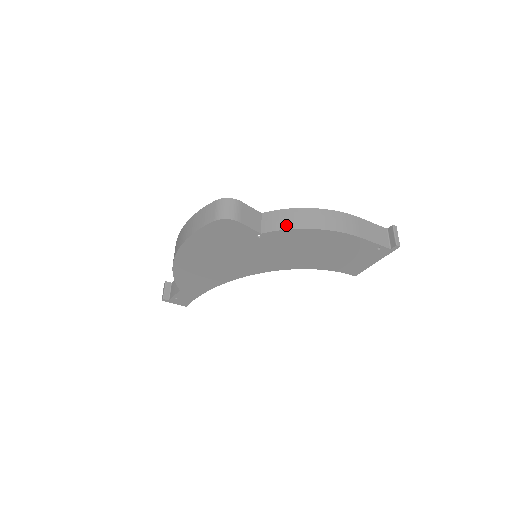
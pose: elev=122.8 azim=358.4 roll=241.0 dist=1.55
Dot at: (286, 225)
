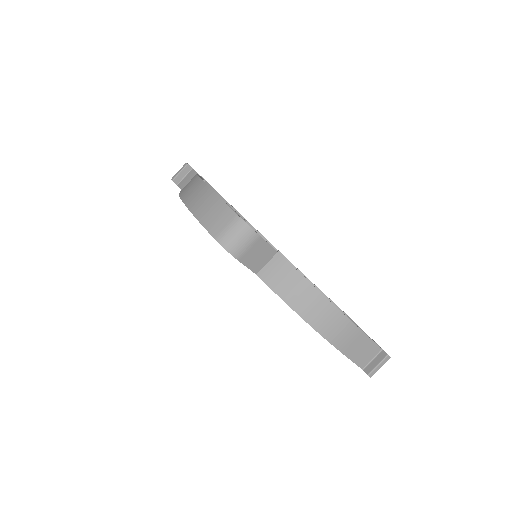
Dot at: (283, 291)
